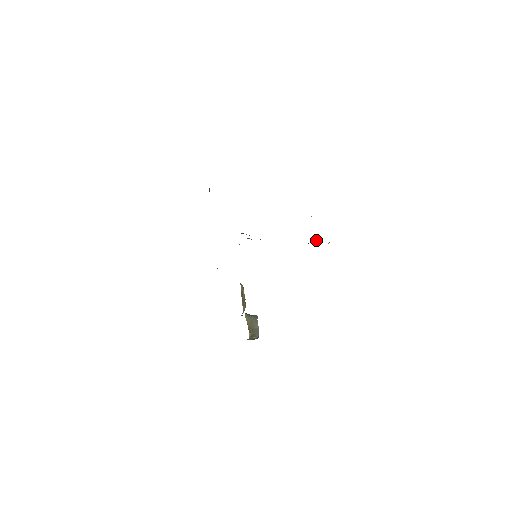
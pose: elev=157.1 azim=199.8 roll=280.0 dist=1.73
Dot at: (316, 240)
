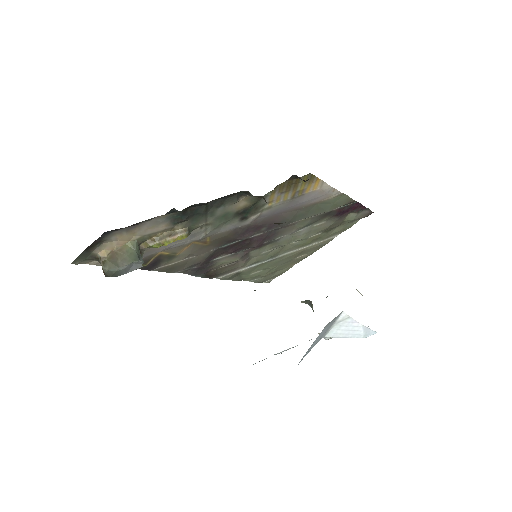
Dot at: occluded
